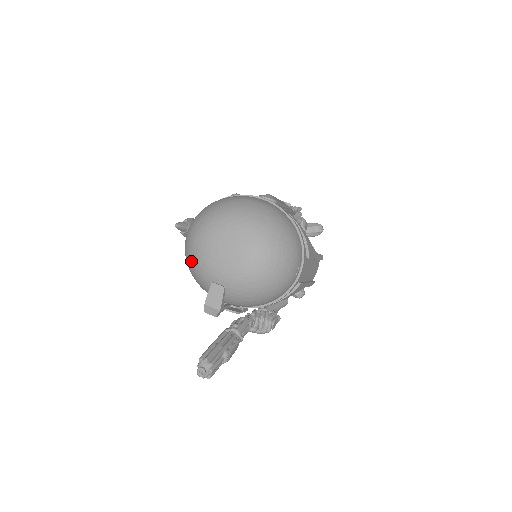
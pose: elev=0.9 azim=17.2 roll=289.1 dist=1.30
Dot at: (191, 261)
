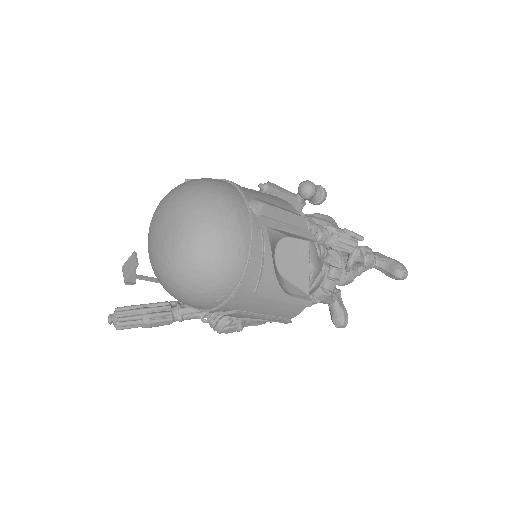
Dot at: occluded
